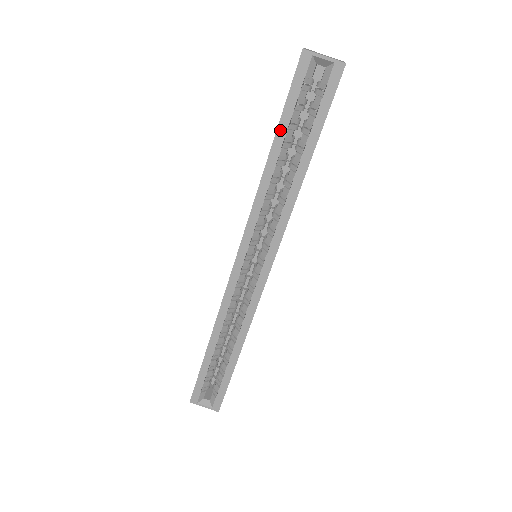
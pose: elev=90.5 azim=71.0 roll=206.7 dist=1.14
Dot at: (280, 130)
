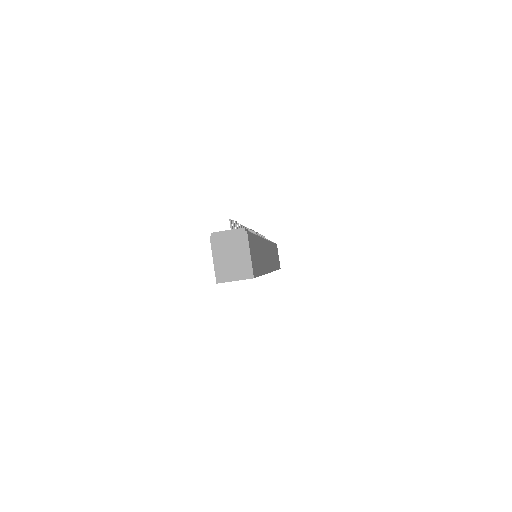
Dot at: occluded
